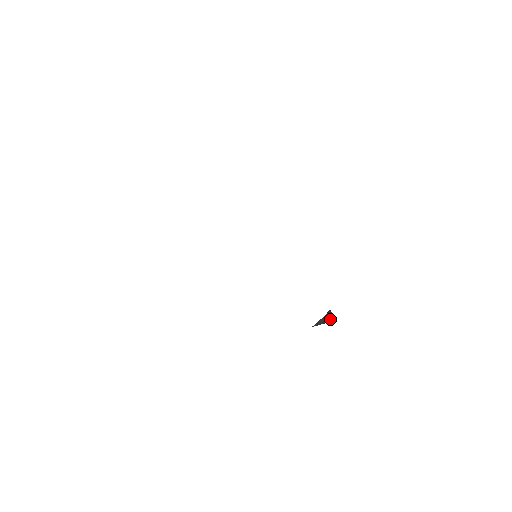
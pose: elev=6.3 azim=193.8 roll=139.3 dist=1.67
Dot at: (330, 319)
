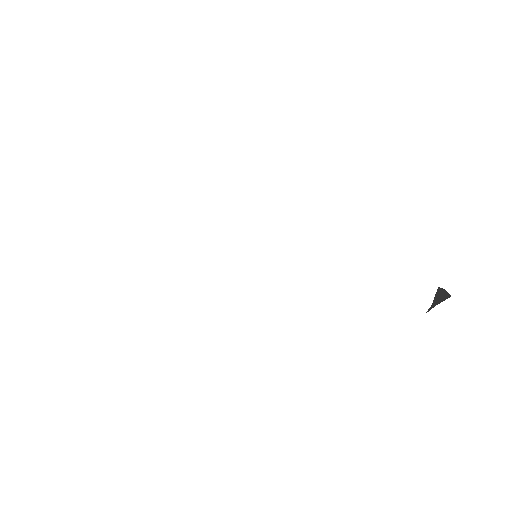
Dot at: (446, 293)
